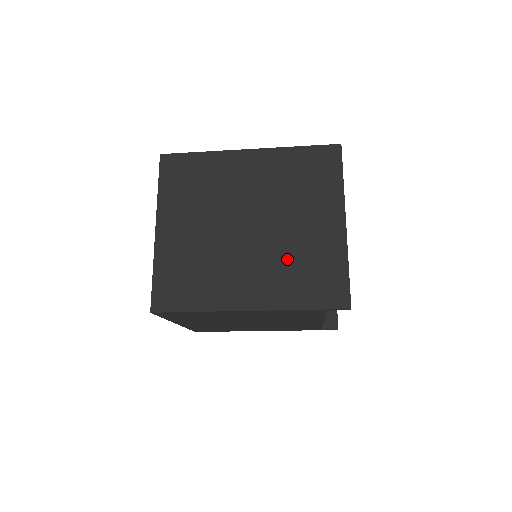
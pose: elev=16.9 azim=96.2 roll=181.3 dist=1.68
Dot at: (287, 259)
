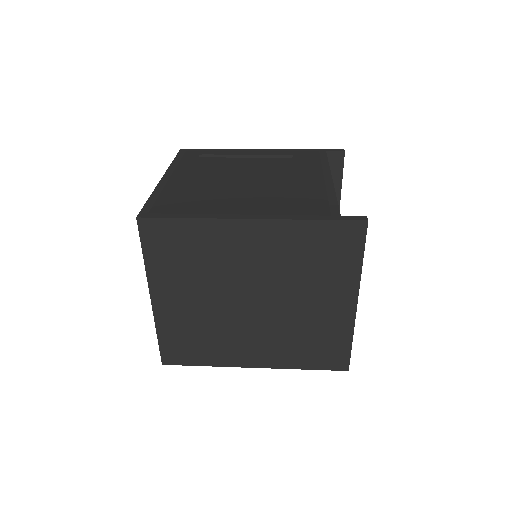
Dot at: (292, 332)
